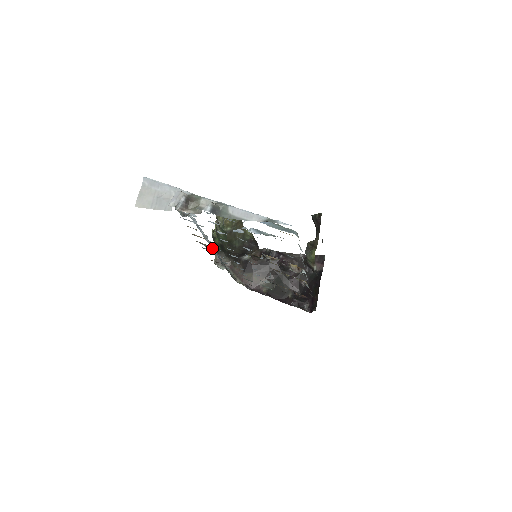
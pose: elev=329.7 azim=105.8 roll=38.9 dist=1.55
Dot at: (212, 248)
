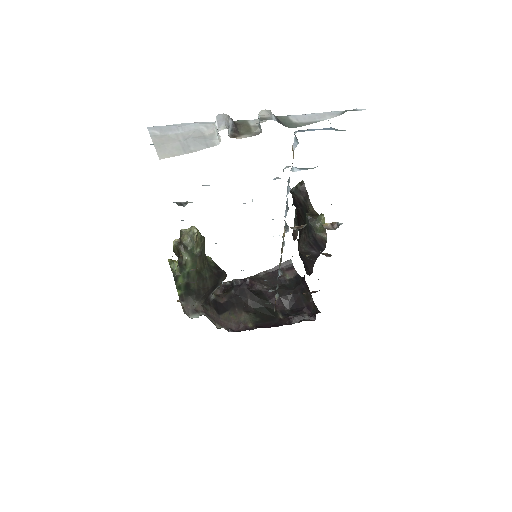
Dot at: occluded
